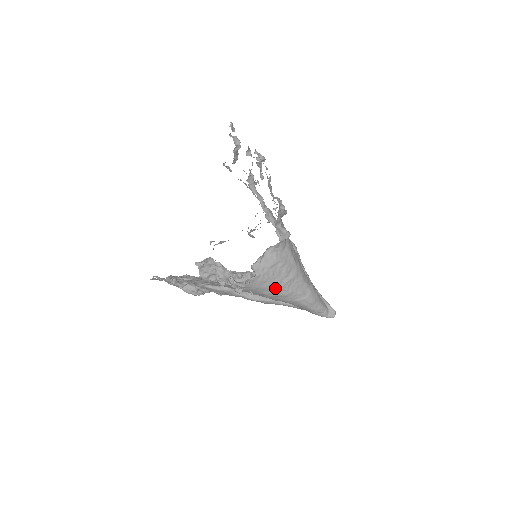
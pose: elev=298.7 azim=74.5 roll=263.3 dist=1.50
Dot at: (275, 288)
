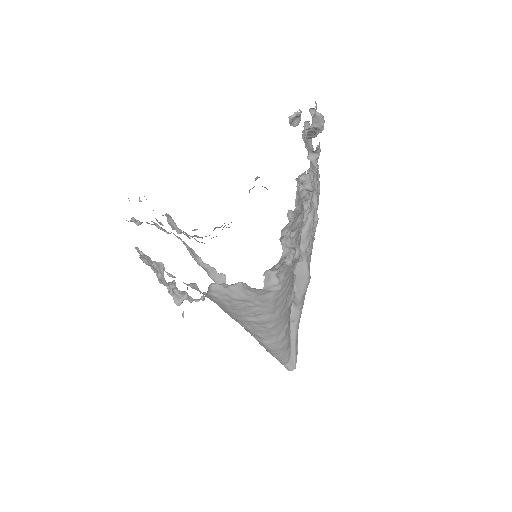
Dot at: (232, 315)
